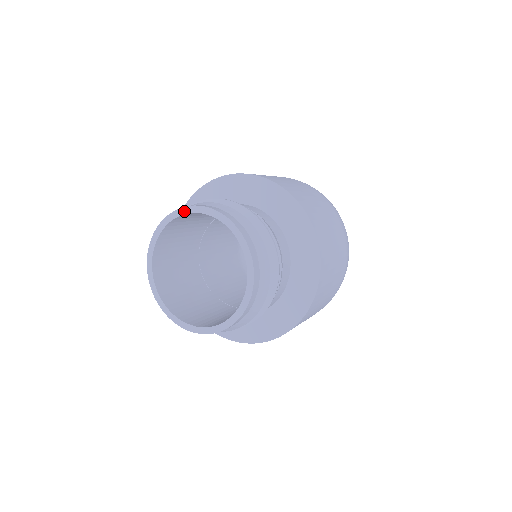
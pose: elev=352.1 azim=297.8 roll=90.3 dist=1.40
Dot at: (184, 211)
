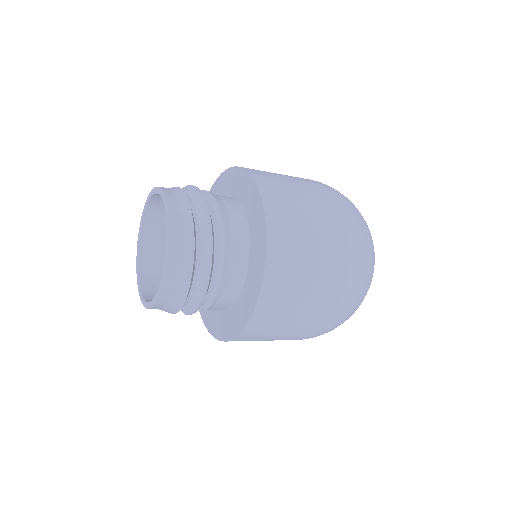
Dot at: (158, 191)
